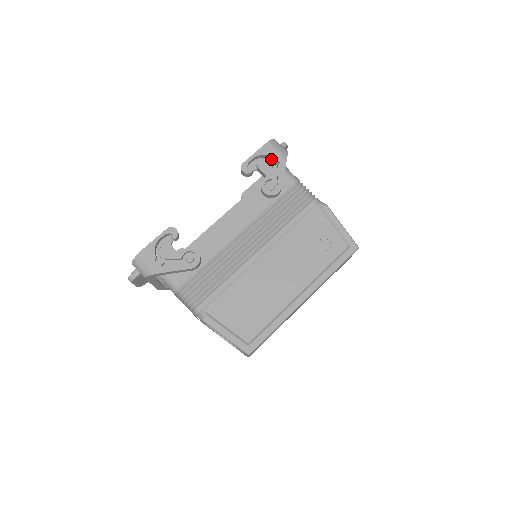
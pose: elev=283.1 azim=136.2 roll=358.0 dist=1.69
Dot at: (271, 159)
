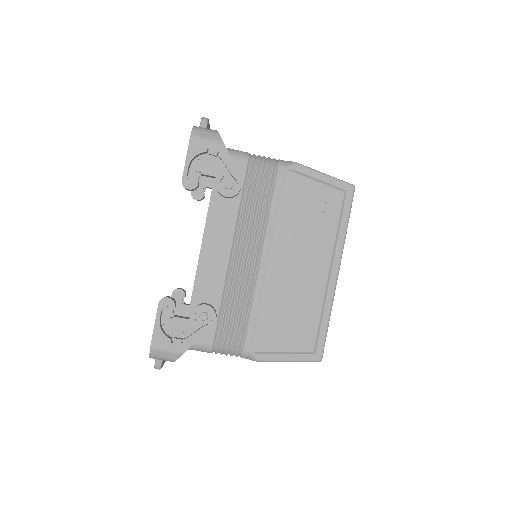
Dot at: (206, 153)
